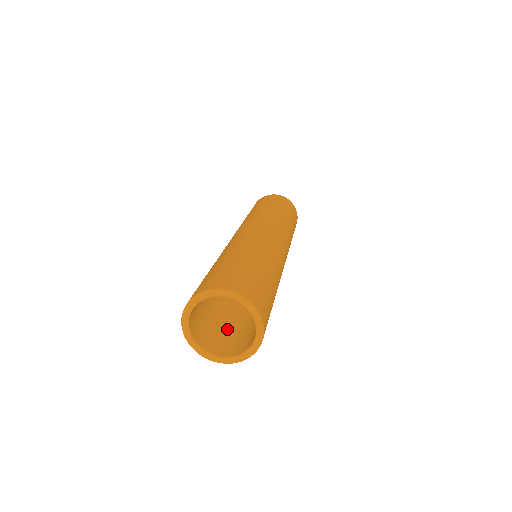
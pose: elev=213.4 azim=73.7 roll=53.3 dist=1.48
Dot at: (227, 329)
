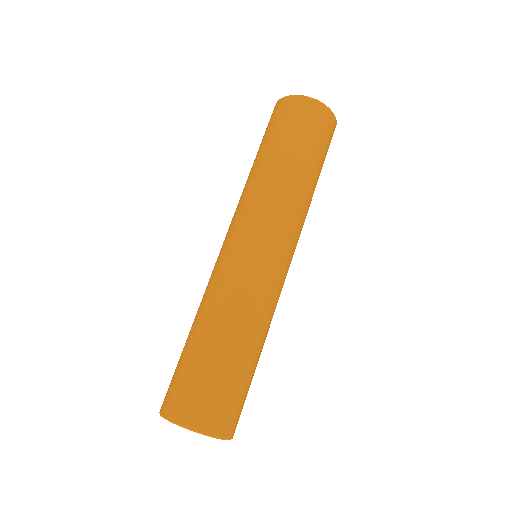
Dot at: occluded
